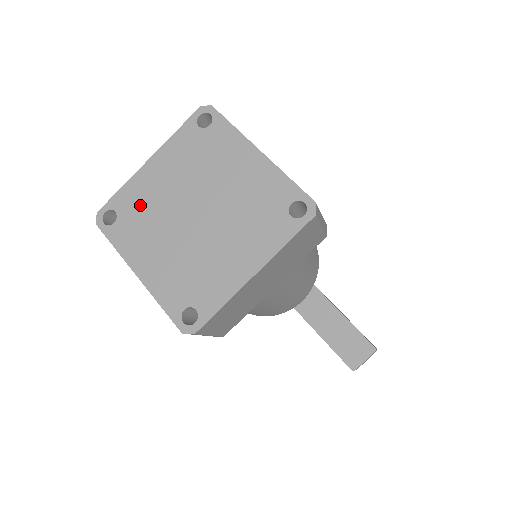
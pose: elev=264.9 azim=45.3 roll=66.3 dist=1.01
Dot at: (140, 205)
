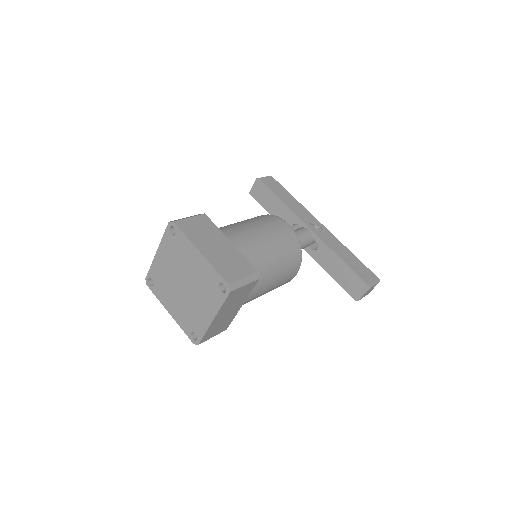
Dot at: (160, 277)
